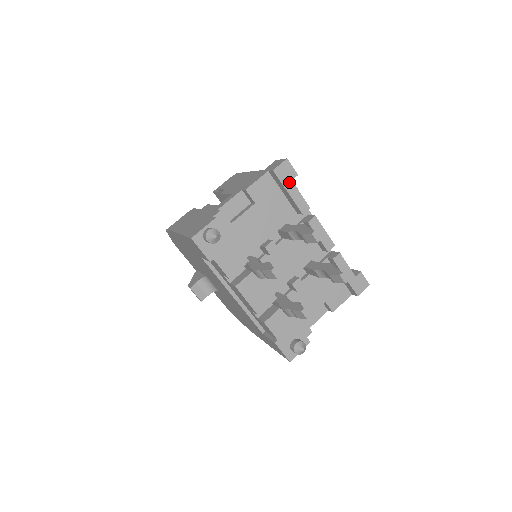
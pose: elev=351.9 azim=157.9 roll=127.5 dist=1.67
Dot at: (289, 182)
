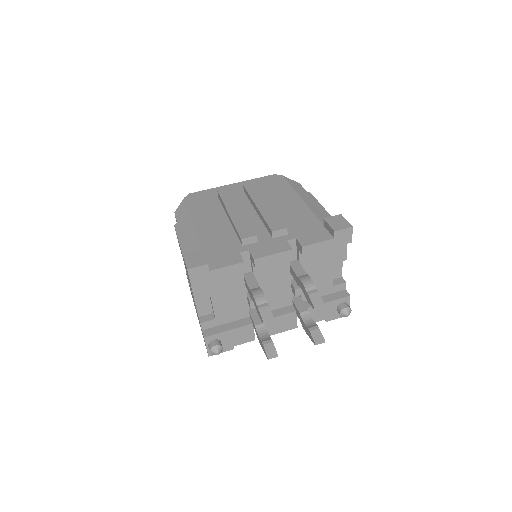
Dot at: (209, 274)
